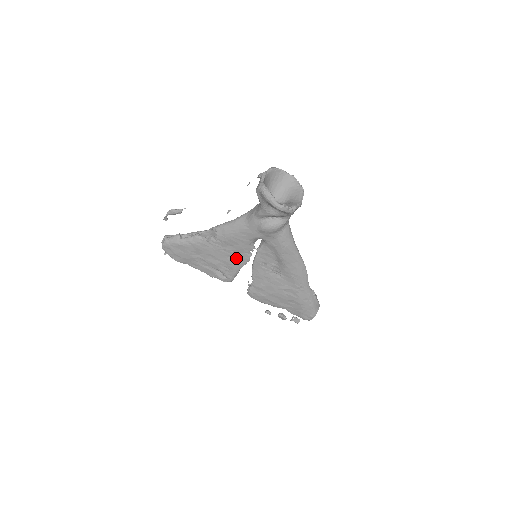
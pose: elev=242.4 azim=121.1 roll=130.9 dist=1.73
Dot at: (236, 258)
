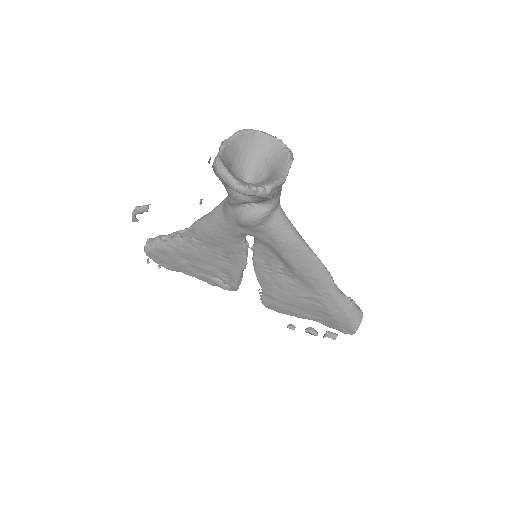
Dot at: (230, 261)
